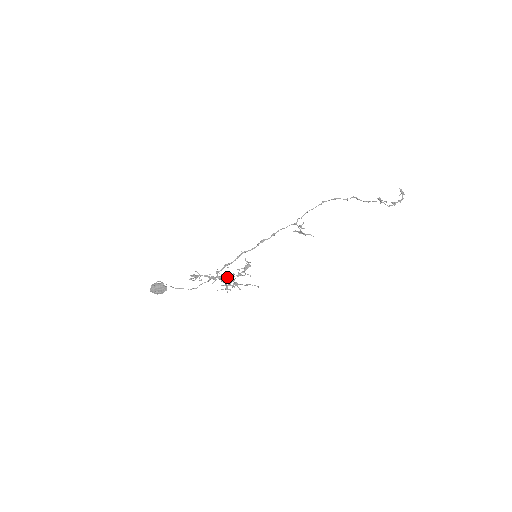
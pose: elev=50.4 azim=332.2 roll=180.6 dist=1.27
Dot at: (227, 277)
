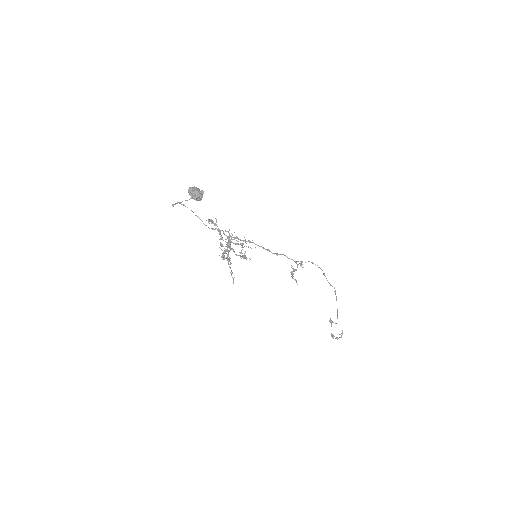
Dot at: occluded
